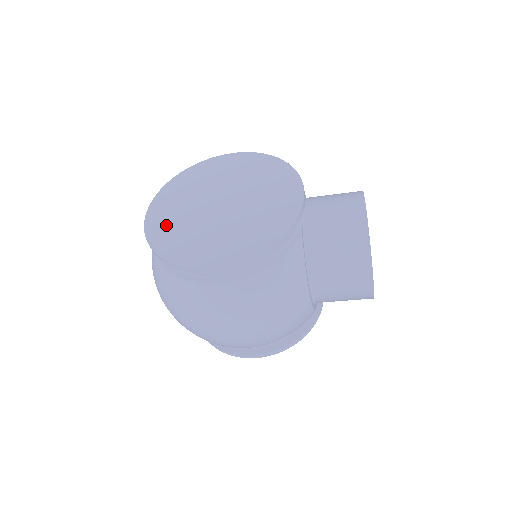
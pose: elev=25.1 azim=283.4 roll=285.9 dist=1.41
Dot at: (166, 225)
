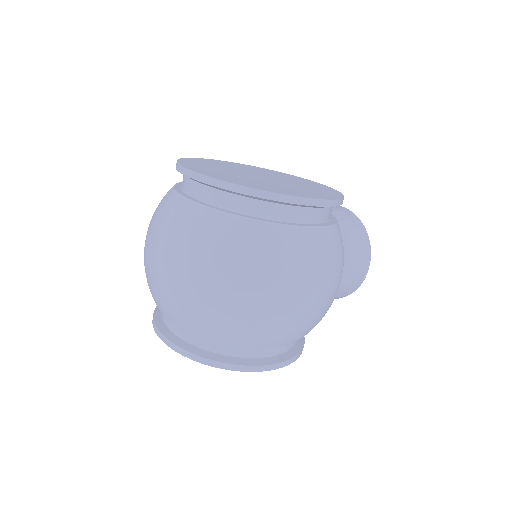
Dot at: (229, 177)
